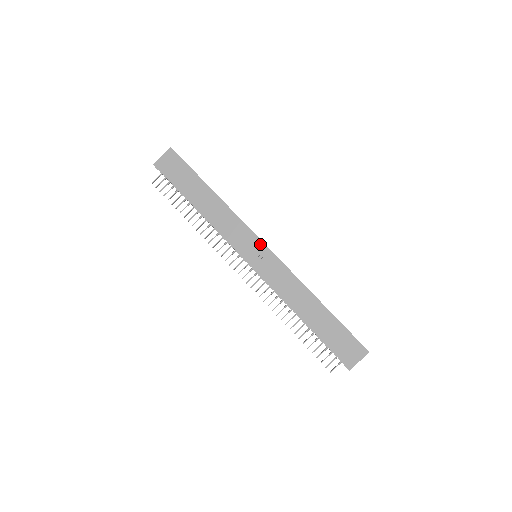
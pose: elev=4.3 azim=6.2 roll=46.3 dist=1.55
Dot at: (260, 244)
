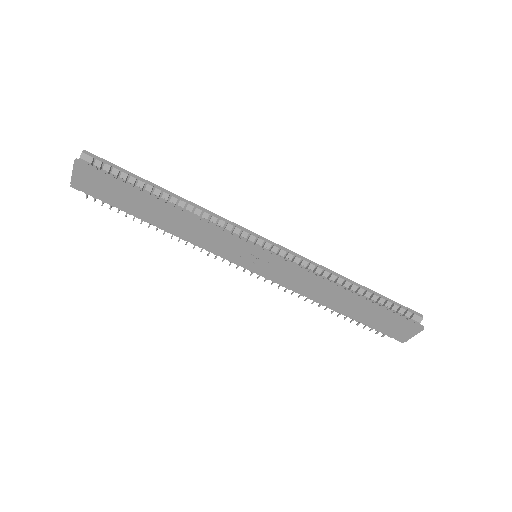
Dot at: (254, 251)
